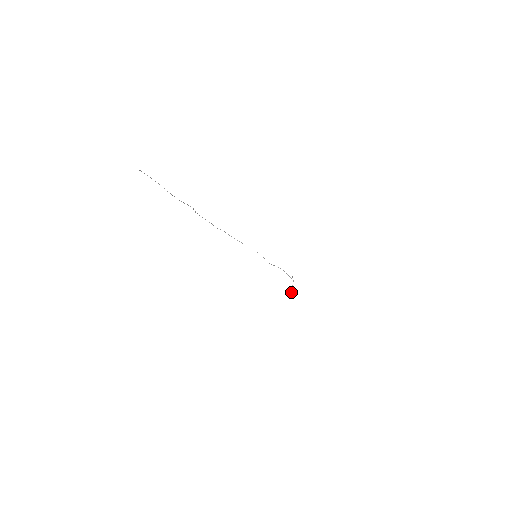
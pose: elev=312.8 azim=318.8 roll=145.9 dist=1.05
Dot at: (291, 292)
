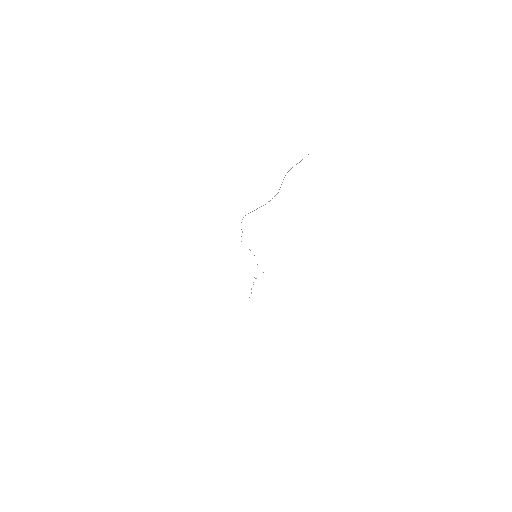
Dot at: occluded
